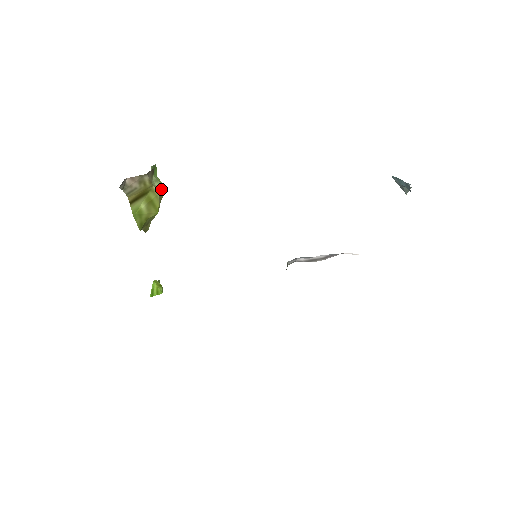
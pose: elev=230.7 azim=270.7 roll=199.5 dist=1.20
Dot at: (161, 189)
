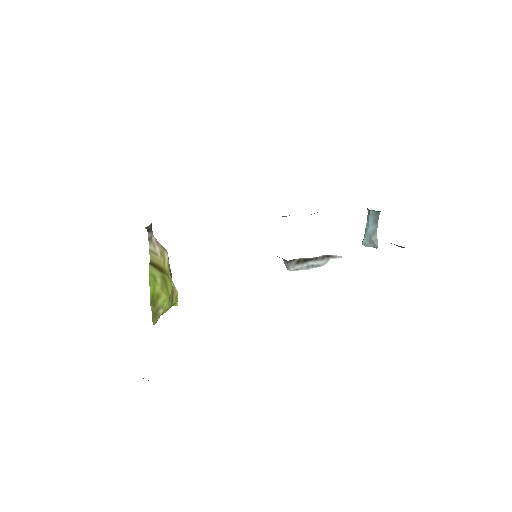
Dot at: (175, 287)
